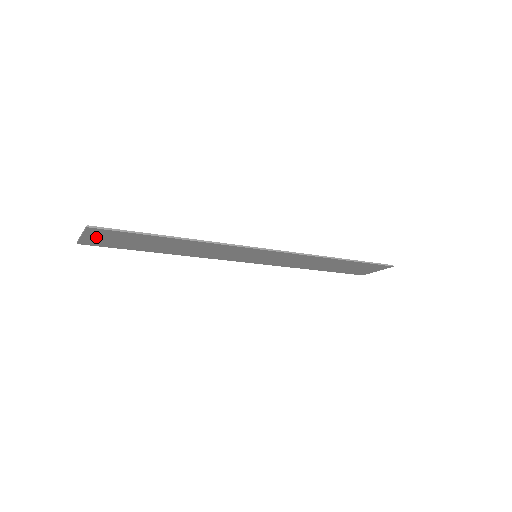
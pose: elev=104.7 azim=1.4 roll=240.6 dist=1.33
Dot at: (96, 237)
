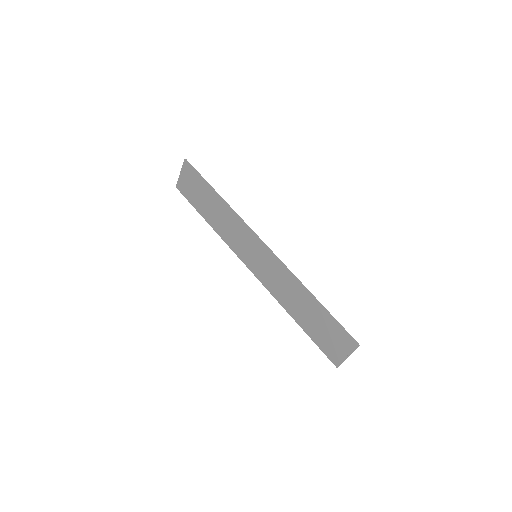
Dot at: (185, 178)
